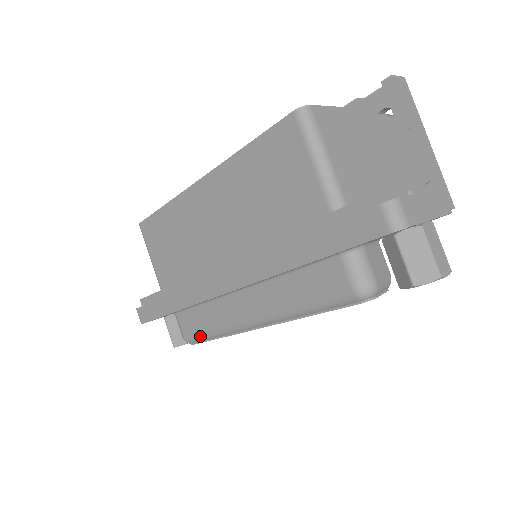
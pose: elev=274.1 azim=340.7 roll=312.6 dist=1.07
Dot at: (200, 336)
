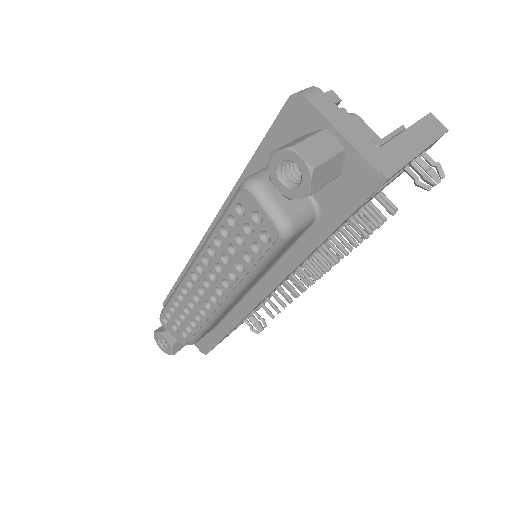
Dot at: occluded
